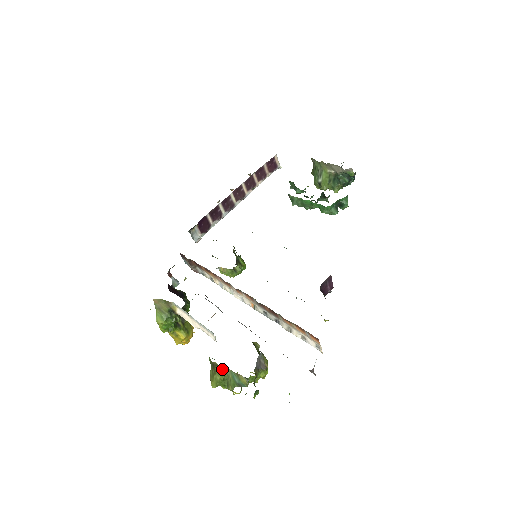
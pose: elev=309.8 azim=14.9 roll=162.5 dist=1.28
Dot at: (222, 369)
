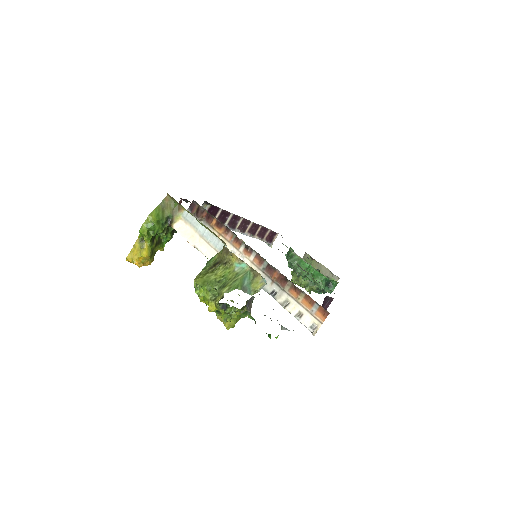
Dot at: (232, 268)
